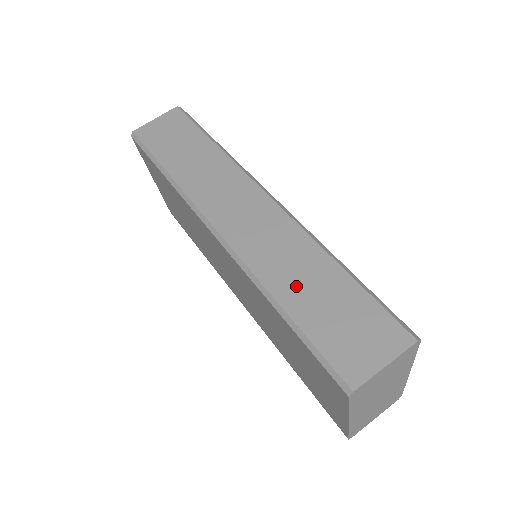
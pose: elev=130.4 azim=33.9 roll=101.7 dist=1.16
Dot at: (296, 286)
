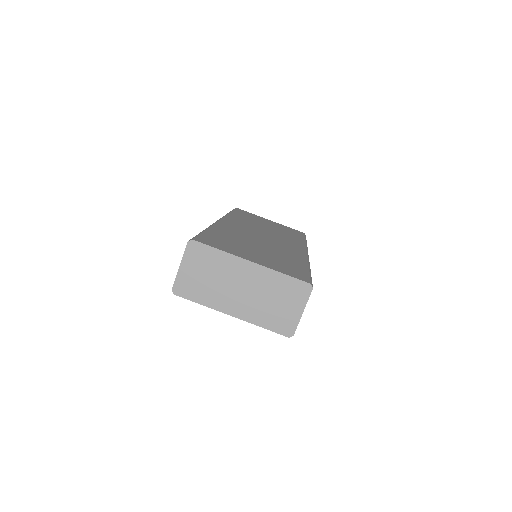
Dot at: occluded
